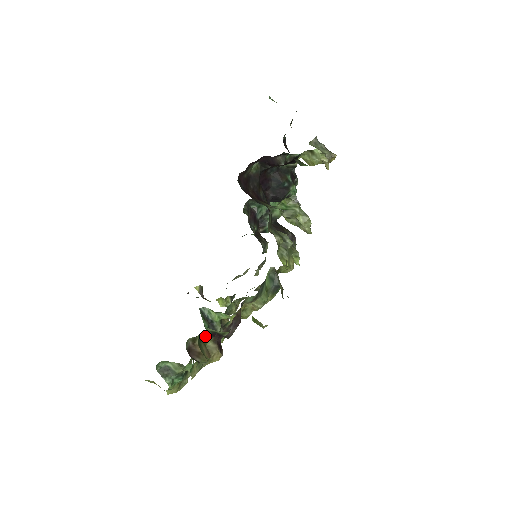
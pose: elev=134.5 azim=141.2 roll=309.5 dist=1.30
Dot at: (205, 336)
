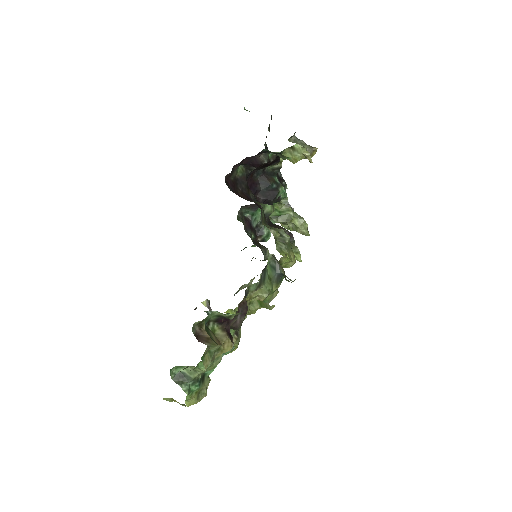
Dot at: (212, 323)
